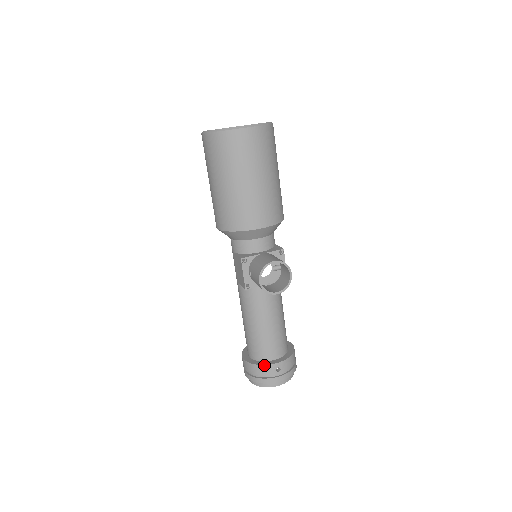
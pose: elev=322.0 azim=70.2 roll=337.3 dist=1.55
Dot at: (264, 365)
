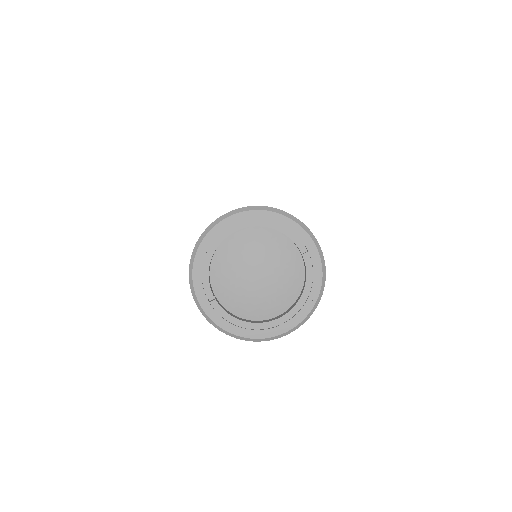
Dot at: occluded
